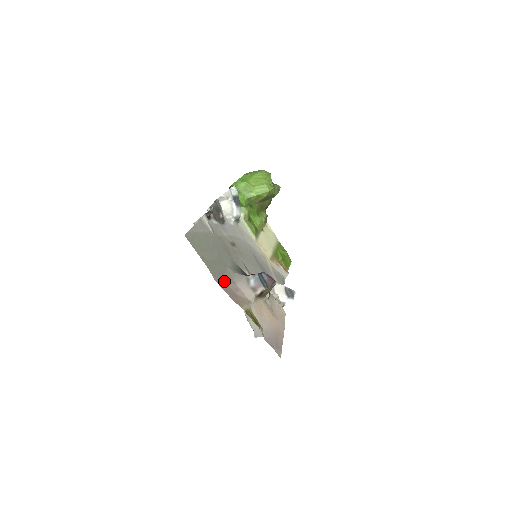
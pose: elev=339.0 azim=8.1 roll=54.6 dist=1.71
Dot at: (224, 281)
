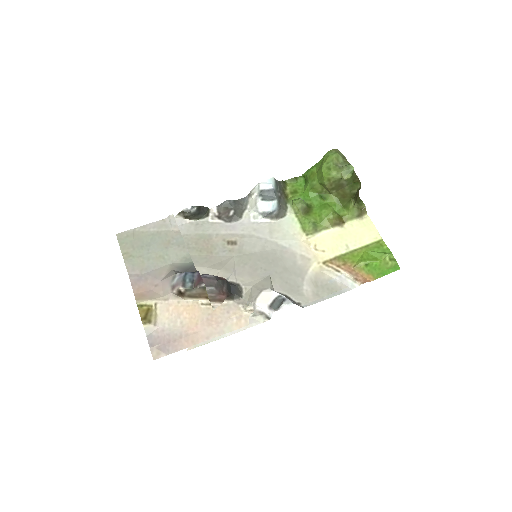
Dot at: (146, 276)
